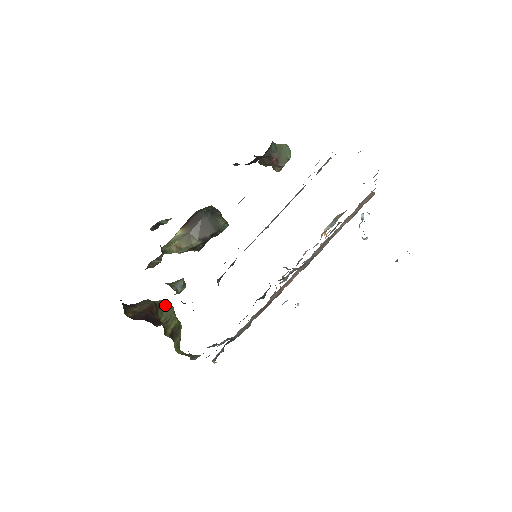
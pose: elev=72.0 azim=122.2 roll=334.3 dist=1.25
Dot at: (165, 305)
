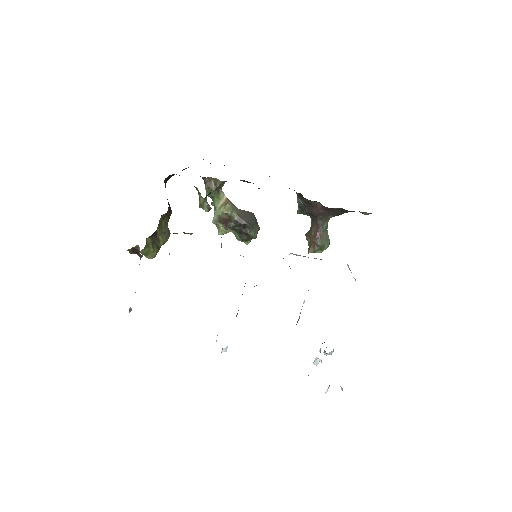
Dot at: (169, 230)
